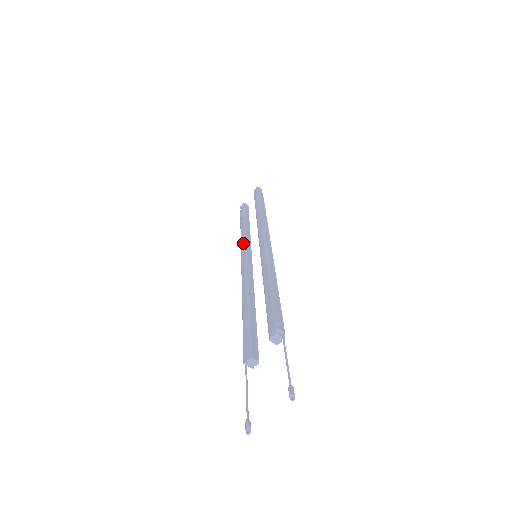
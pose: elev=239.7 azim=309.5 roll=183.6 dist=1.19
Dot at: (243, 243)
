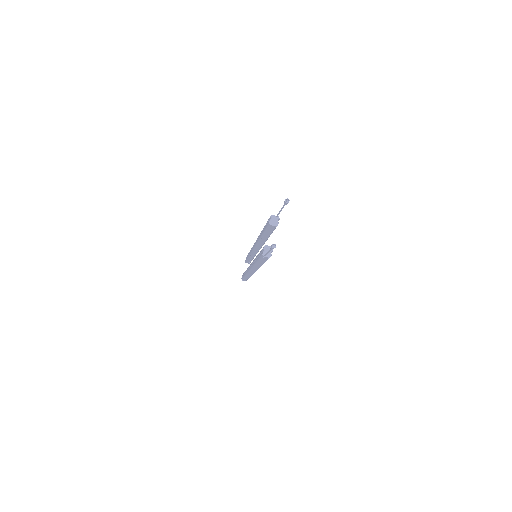
Dot at: (247, 269)
